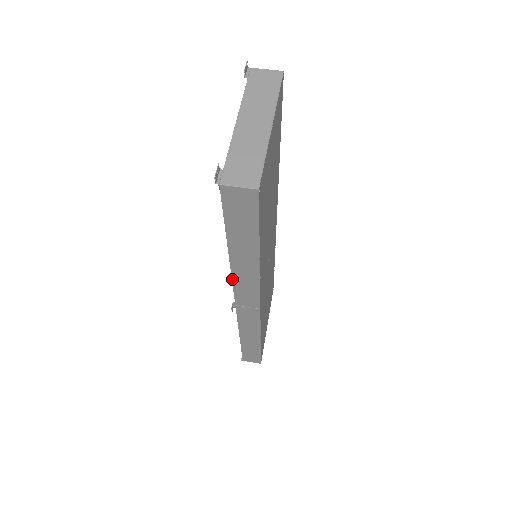
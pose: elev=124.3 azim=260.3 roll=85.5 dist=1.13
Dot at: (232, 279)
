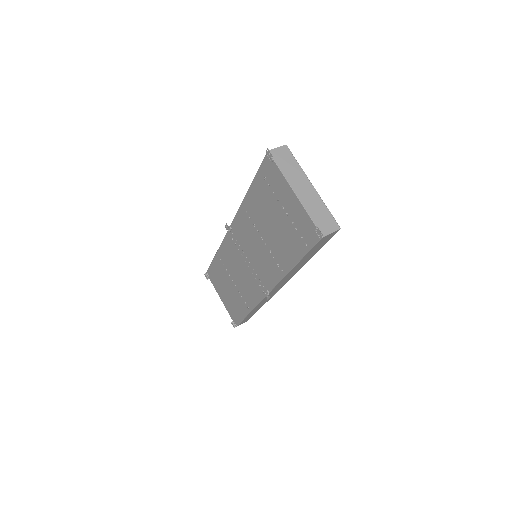
Dot at: (281, 280)
